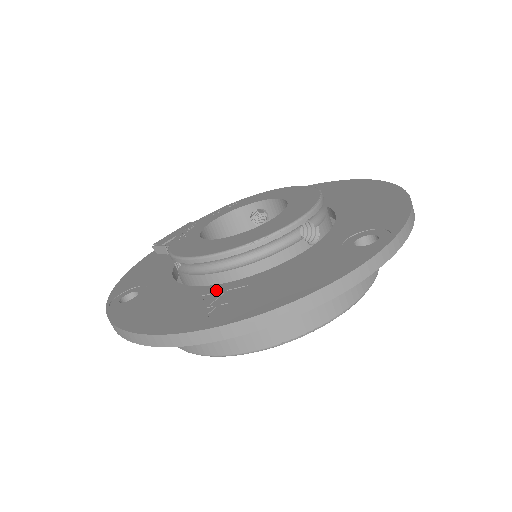
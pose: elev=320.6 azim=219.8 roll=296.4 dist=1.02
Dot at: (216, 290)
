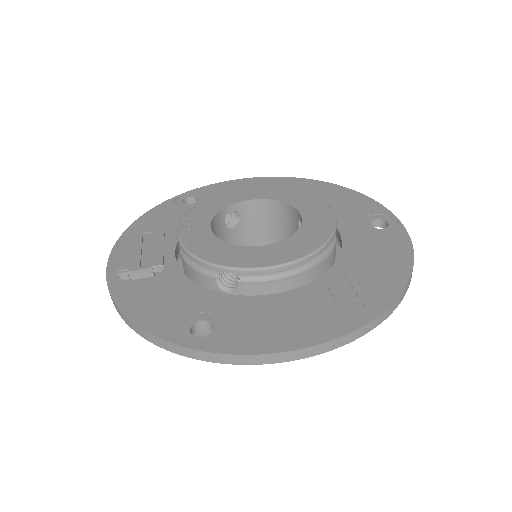
Dot at: (319, 288)
